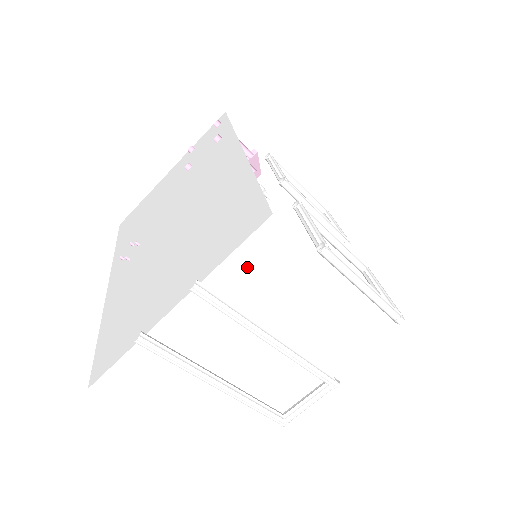
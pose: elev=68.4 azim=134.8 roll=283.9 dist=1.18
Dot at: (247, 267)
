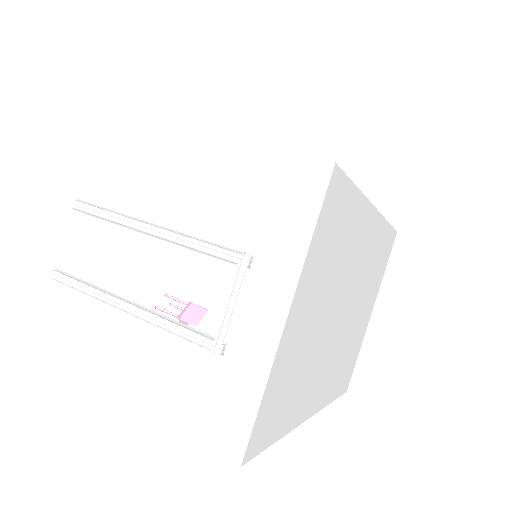
Dot at: (106, 169)
